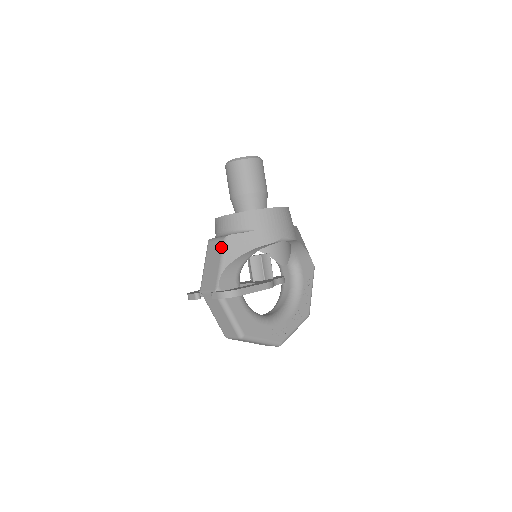
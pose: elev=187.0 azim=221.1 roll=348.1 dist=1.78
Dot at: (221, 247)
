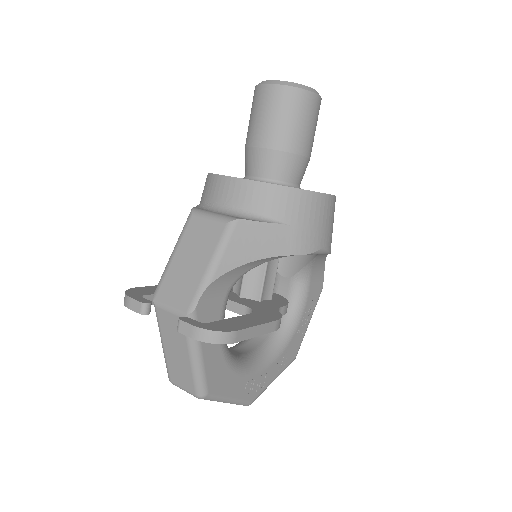
Dot at: (218, 236)
